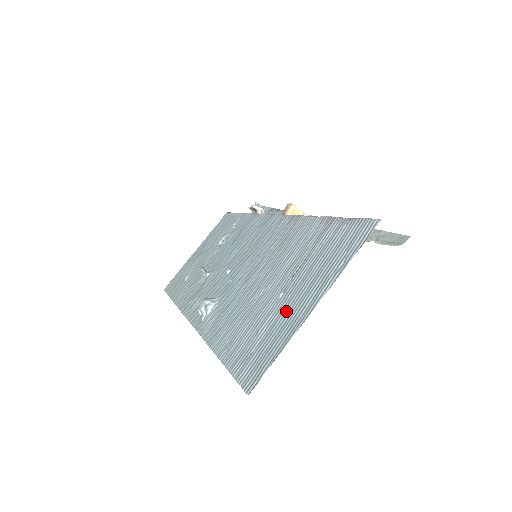
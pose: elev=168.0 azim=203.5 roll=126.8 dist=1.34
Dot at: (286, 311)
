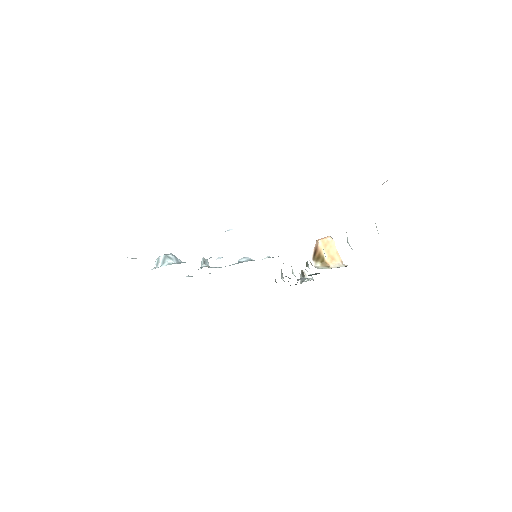
Dot at: occluded
